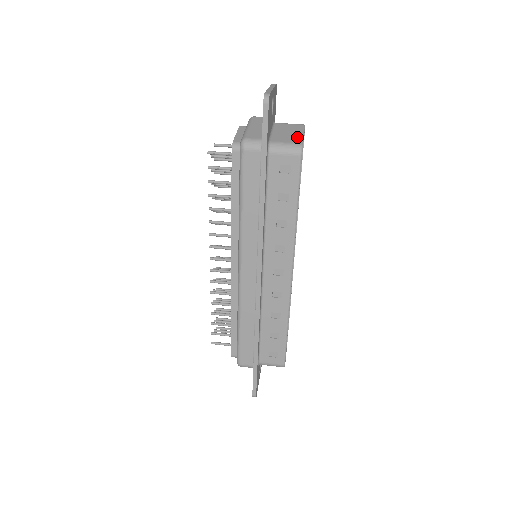
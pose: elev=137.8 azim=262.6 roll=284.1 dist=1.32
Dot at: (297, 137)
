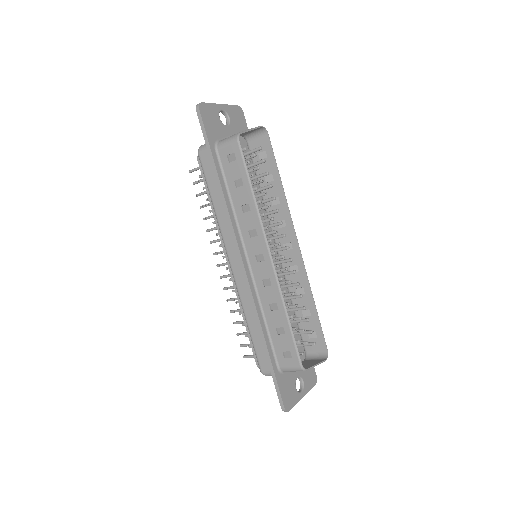
Dot at: occluded
